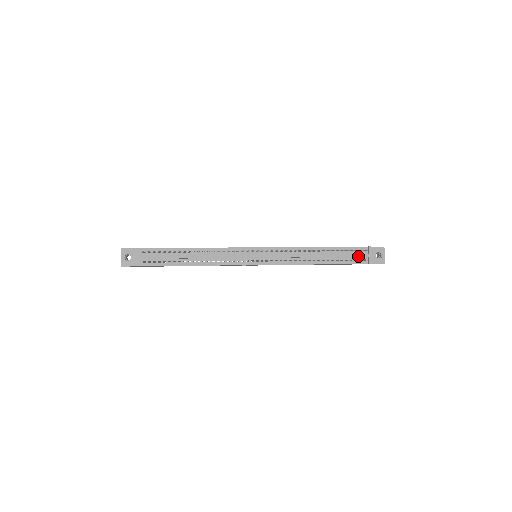
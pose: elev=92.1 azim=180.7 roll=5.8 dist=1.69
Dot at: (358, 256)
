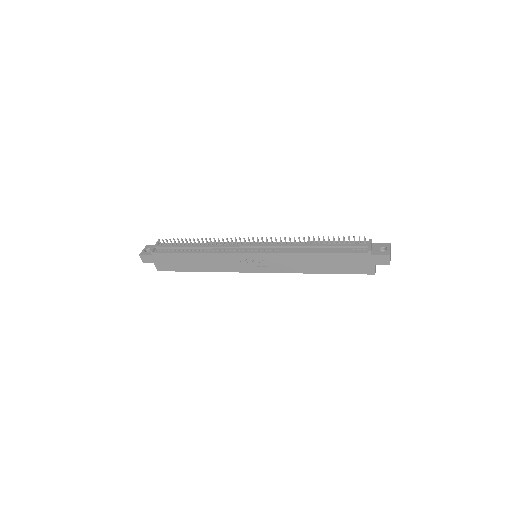
Dot at: (356, 245)
